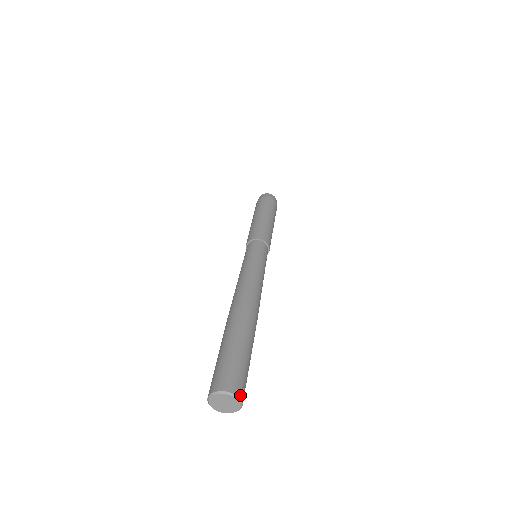
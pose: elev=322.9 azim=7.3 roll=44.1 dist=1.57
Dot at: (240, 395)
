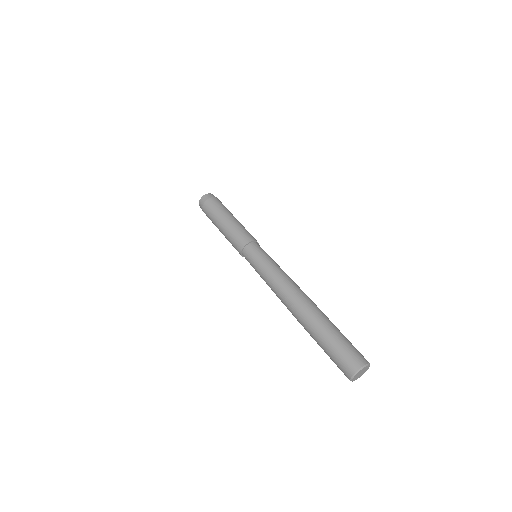
Dot at: occluded
